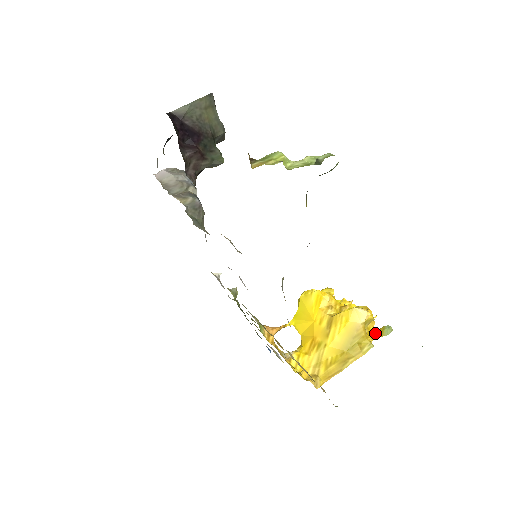
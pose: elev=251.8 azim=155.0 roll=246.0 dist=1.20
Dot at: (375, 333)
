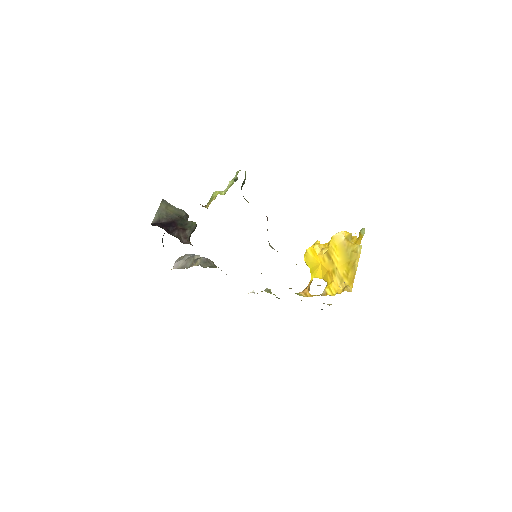
Dot at: (358, 239)
